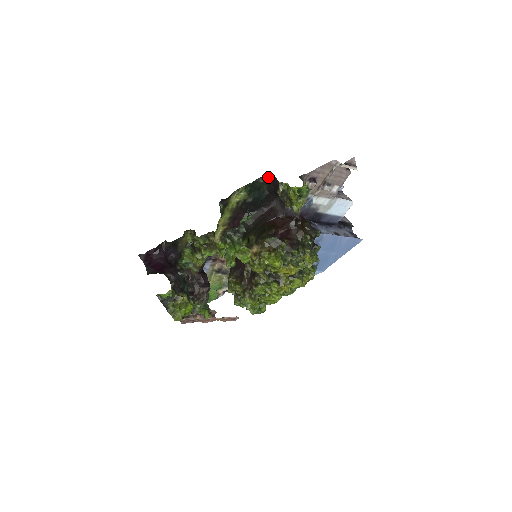
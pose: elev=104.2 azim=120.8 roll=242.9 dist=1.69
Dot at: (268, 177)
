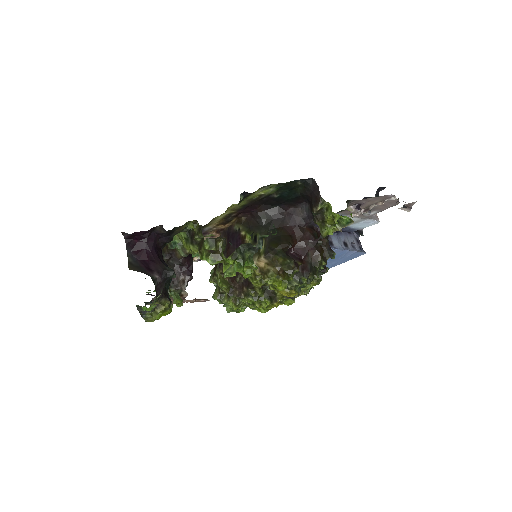
Dot at: (309, 181)
